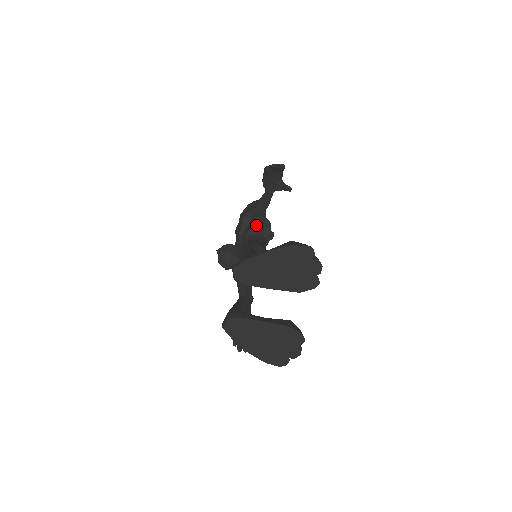
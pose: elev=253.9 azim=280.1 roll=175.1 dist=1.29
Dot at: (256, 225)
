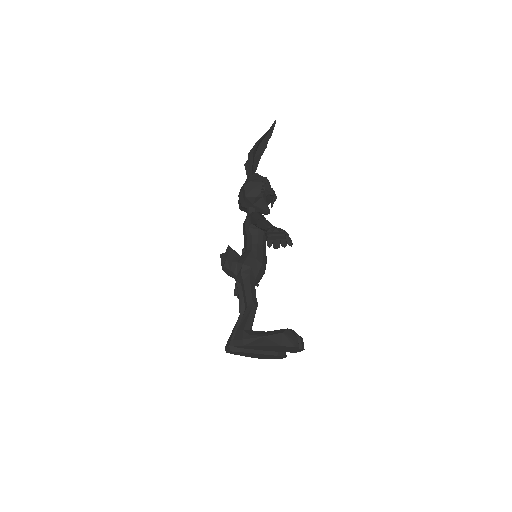
Dot at: occluded
